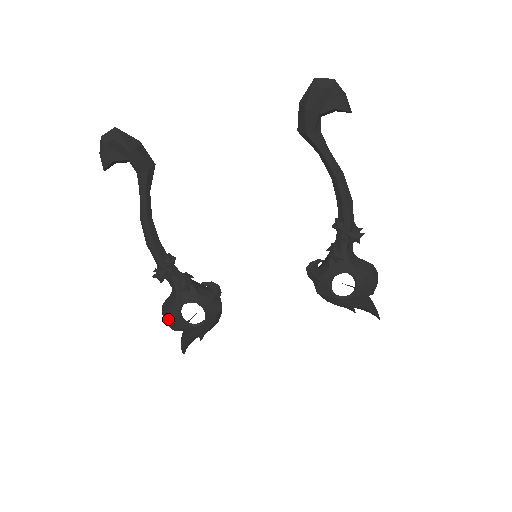
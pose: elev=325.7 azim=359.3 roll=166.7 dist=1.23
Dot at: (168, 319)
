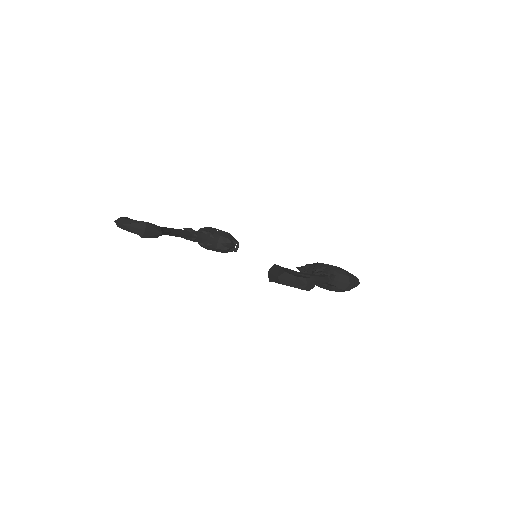
Dot at: occluded
